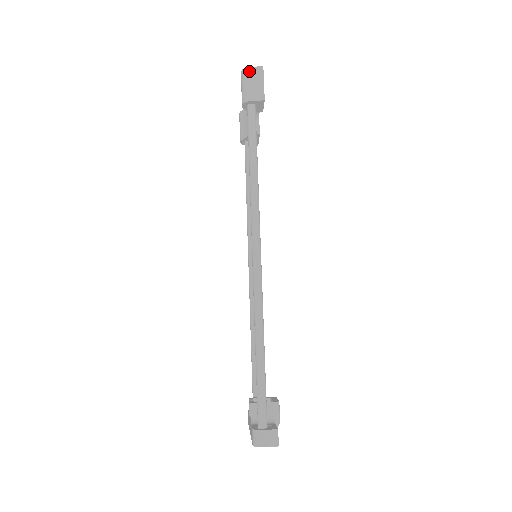
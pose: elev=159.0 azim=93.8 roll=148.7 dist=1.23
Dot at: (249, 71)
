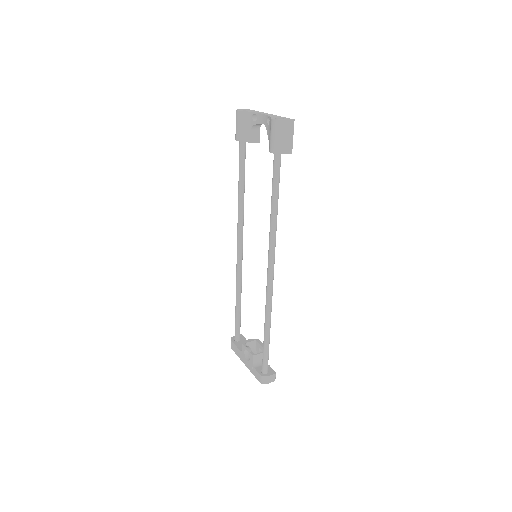
Dot at: (283, 124)
